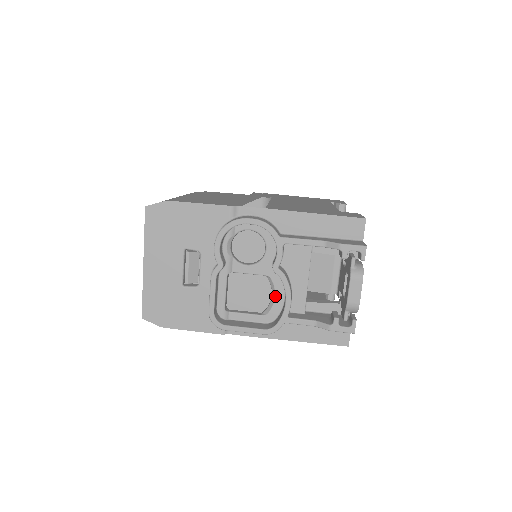
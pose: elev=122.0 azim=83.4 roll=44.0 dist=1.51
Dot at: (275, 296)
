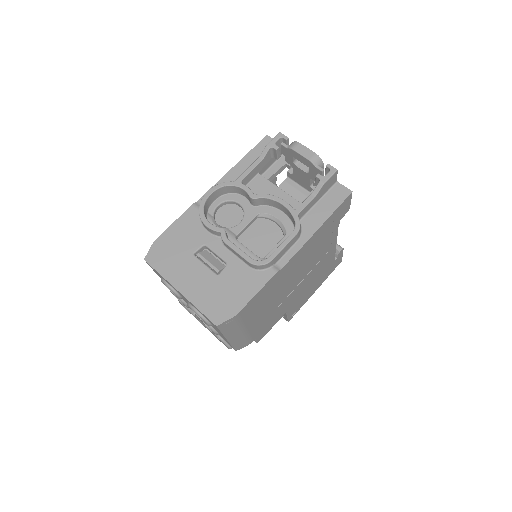
Dot at: (277, 218)
